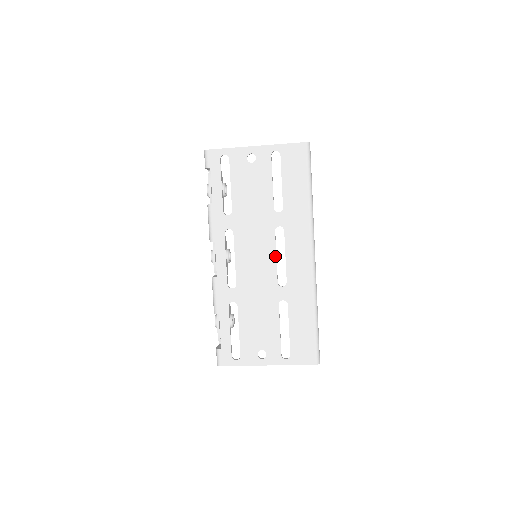
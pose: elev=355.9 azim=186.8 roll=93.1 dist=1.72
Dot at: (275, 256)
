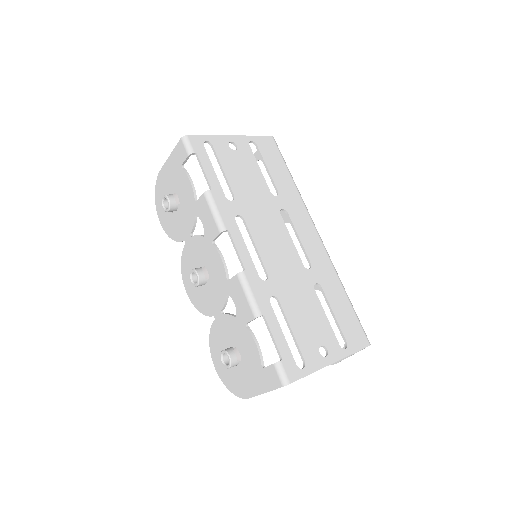
Dot at: (291, 239)
